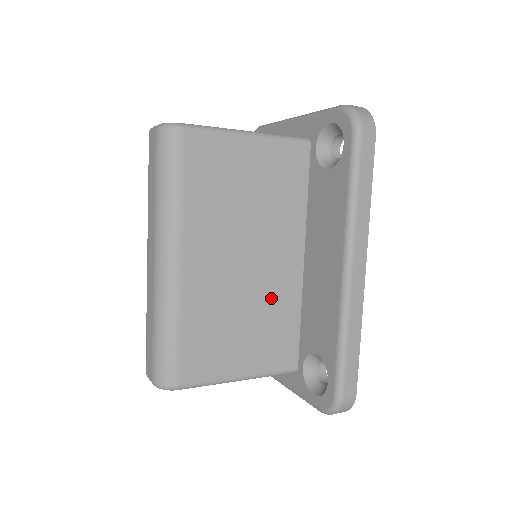
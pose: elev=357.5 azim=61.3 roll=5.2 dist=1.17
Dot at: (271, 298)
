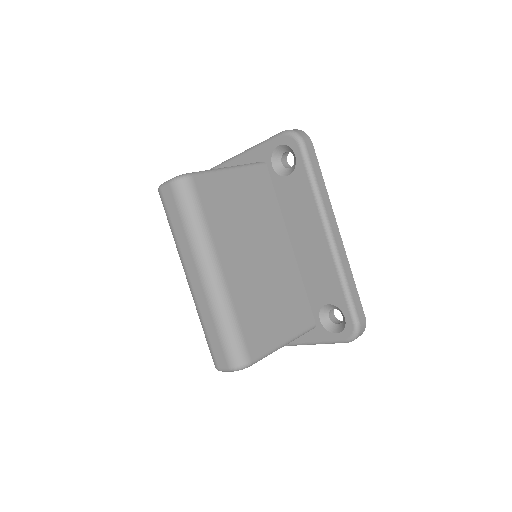
Dot at: (282, 278)
